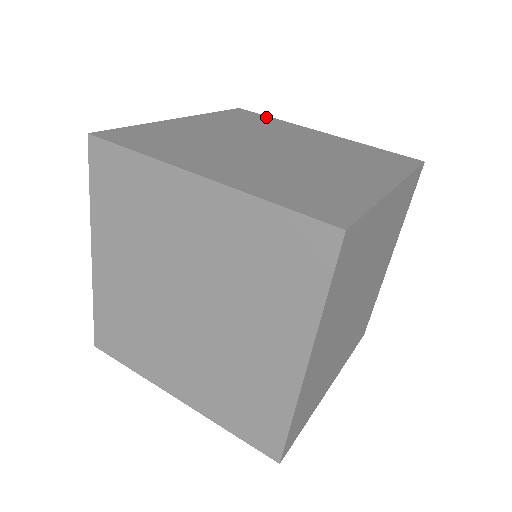
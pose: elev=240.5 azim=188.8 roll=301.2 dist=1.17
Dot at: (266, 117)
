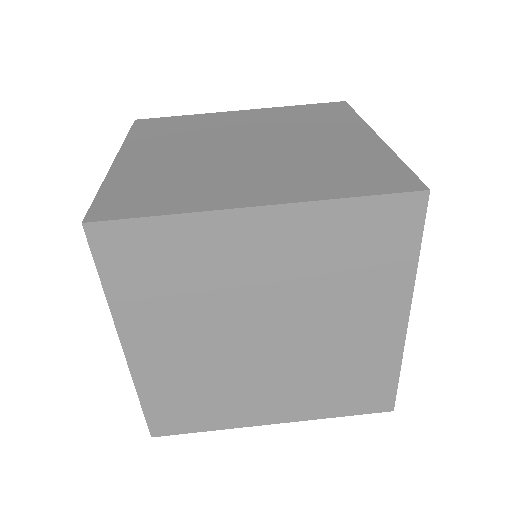
Dot at: (174, 118)
